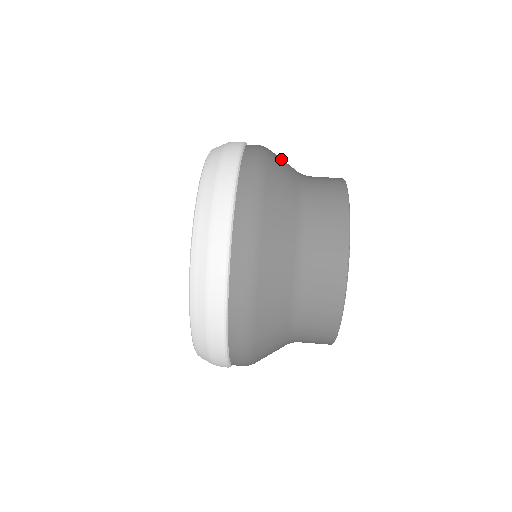
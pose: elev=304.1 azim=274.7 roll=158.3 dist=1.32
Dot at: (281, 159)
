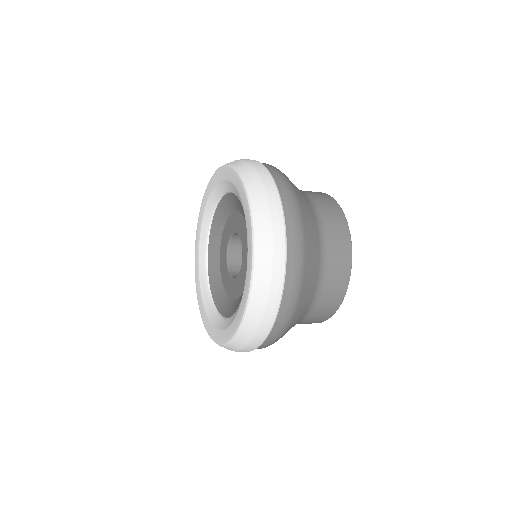
Dot at: occluded
